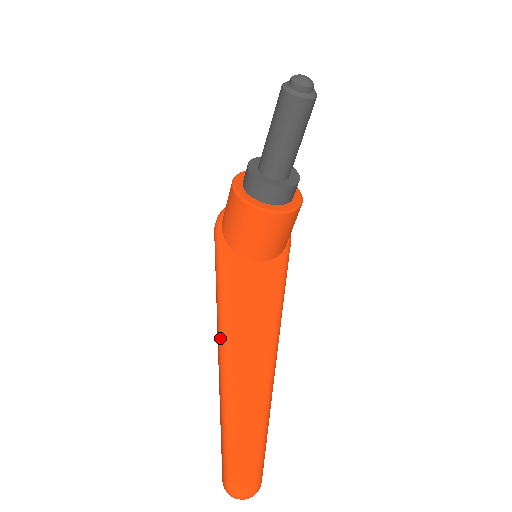
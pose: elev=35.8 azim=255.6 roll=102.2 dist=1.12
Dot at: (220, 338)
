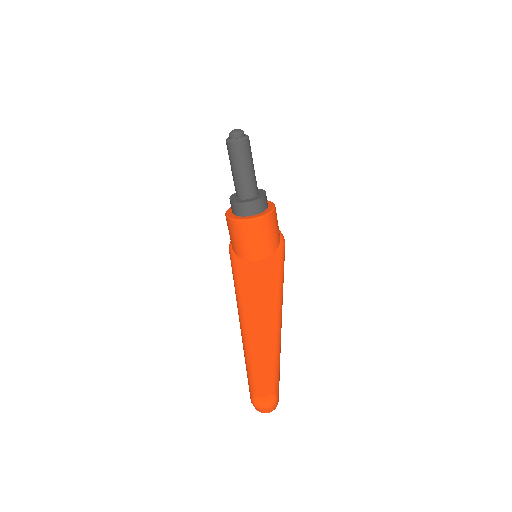
Dot at: (238, 313)
